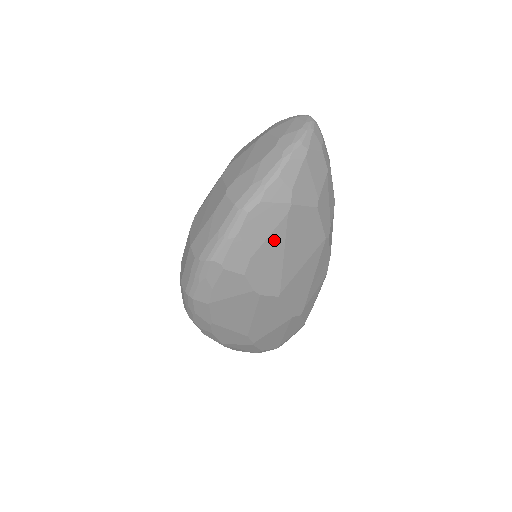
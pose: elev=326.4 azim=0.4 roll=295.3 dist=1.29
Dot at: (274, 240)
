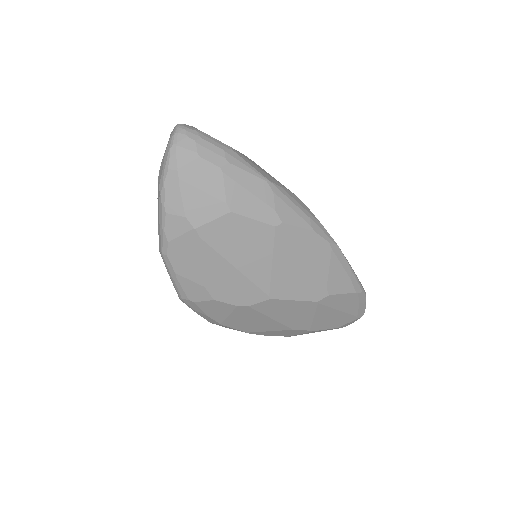
Dot at: (211, 263)
